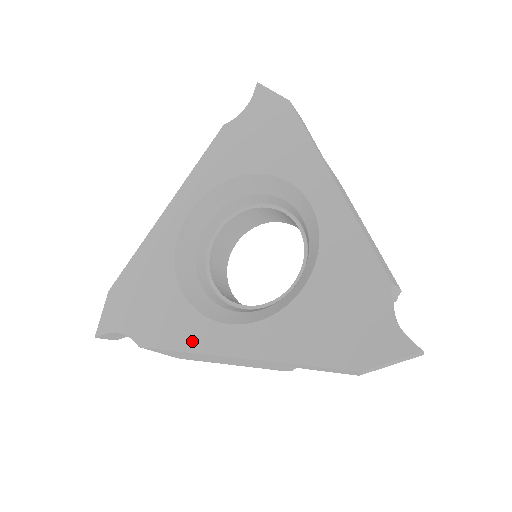
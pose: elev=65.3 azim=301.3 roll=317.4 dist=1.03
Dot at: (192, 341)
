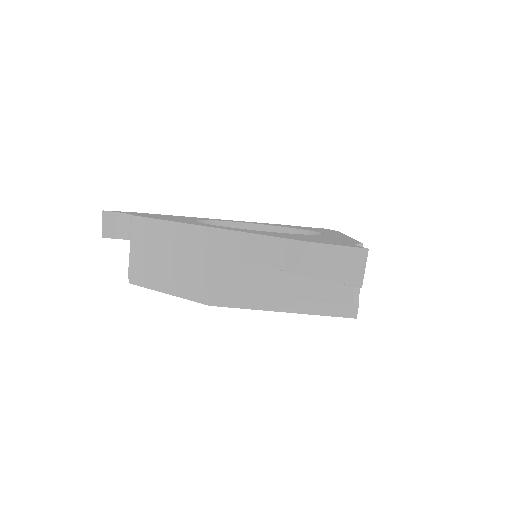
Dot at: (178, 221)
